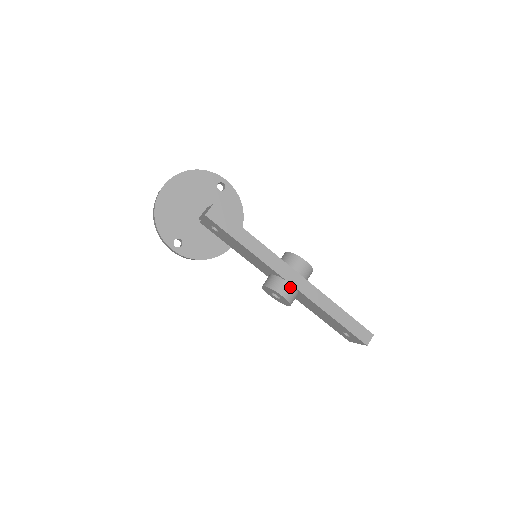
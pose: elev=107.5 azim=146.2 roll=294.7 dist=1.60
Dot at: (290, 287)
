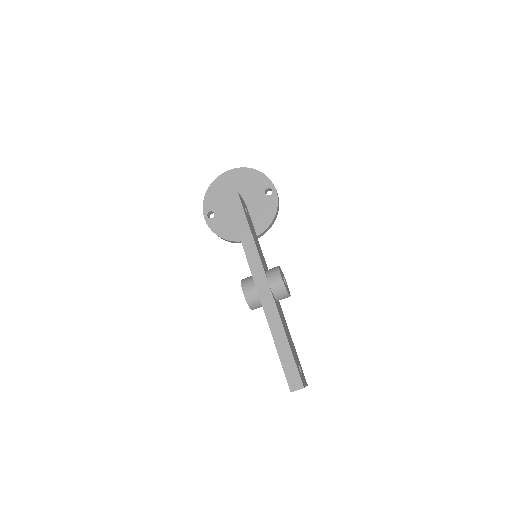
Dot at: (254, 289)
